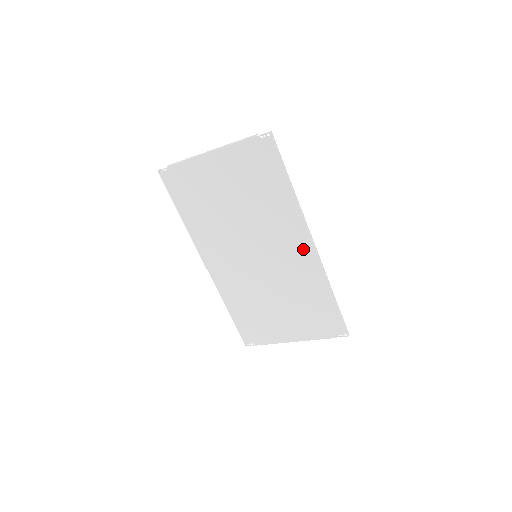
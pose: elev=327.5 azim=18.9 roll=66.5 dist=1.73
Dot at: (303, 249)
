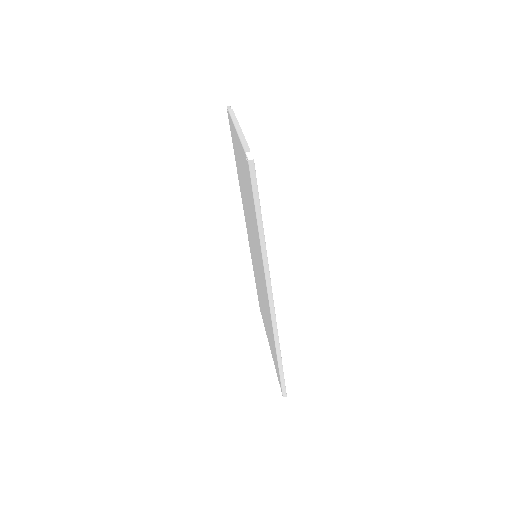
Dot at: (266, 294)
